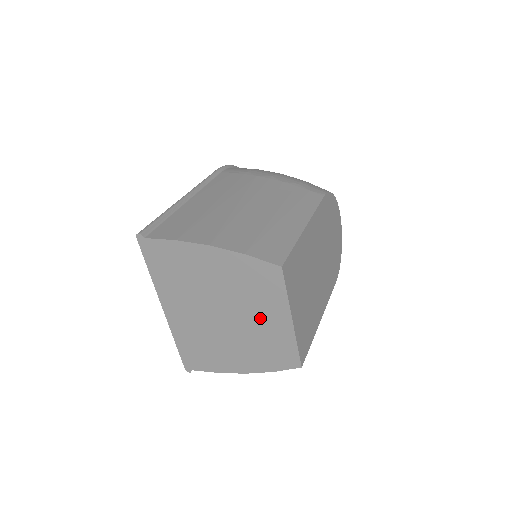
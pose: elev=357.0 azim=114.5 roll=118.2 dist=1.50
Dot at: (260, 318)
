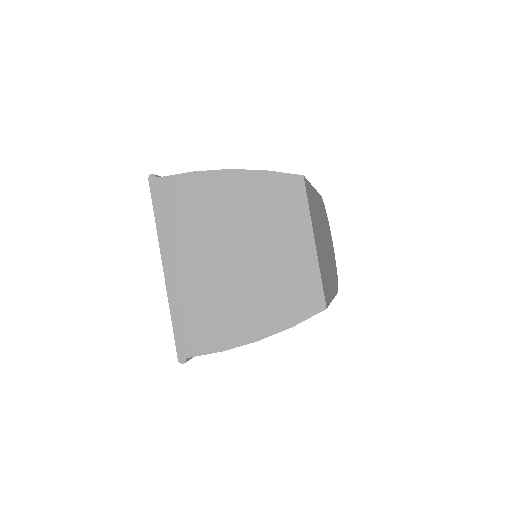
Dot at: (278, 249)
